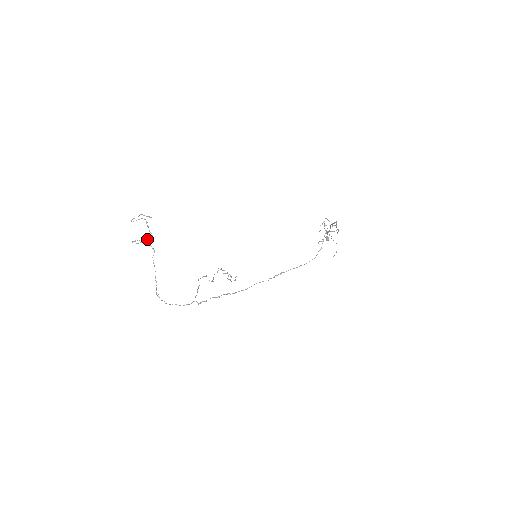
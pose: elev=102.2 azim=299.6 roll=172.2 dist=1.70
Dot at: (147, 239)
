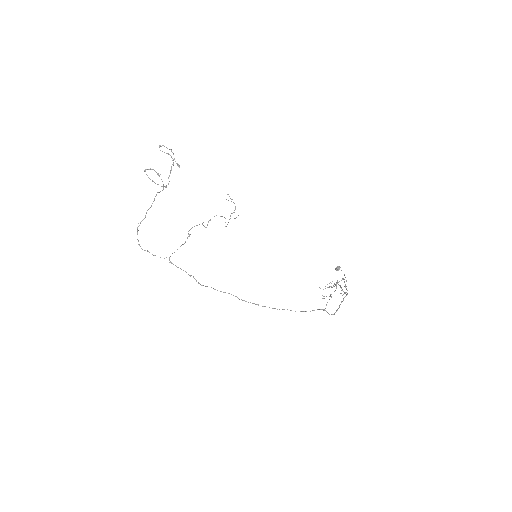
Dot at: occluded
